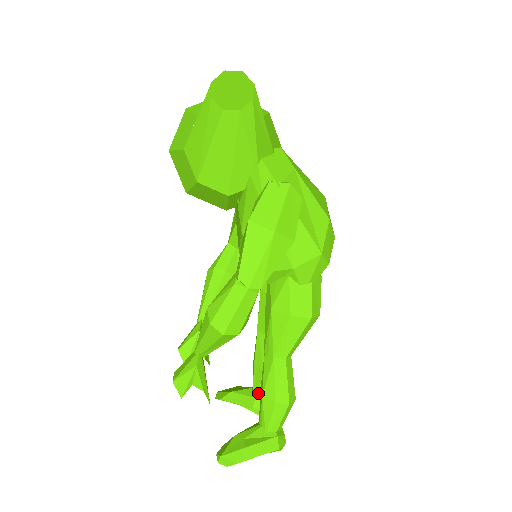
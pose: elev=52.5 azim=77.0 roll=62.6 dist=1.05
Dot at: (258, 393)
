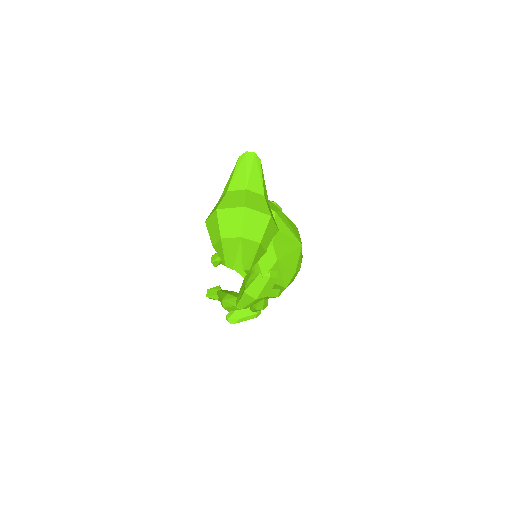
Dot at: occluded
